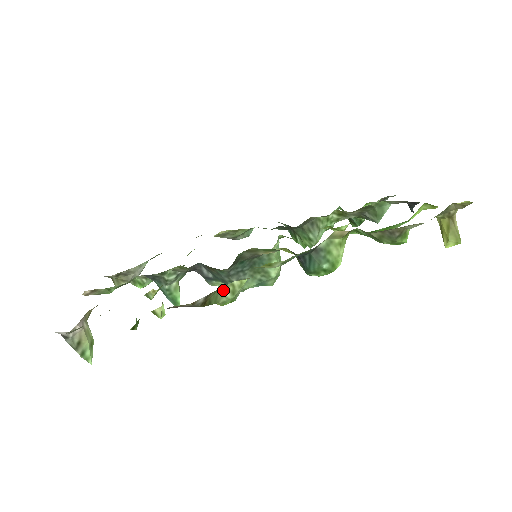
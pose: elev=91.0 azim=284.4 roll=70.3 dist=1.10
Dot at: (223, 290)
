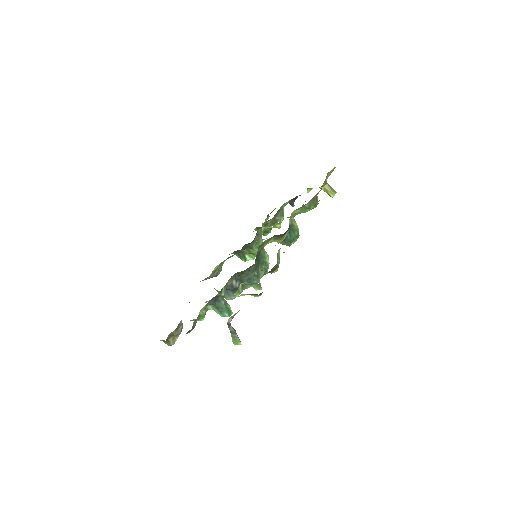
Dot at: (277, 257)
